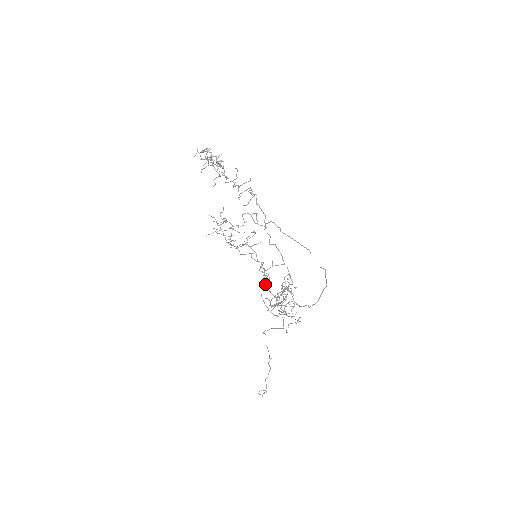
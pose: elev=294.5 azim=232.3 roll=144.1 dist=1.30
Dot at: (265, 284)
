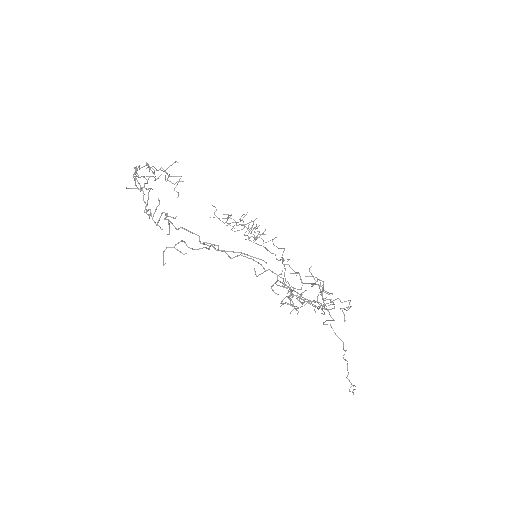
Dot at: occluded
